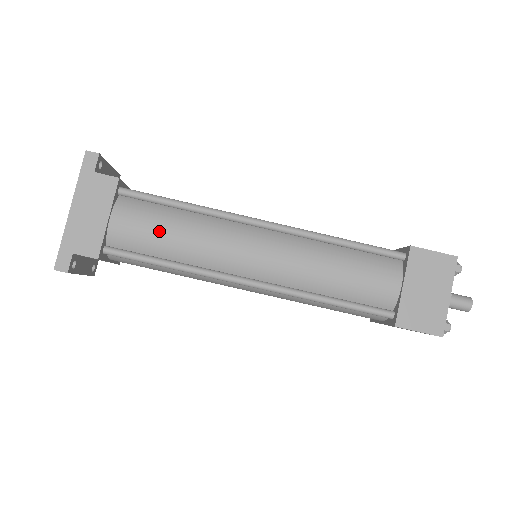
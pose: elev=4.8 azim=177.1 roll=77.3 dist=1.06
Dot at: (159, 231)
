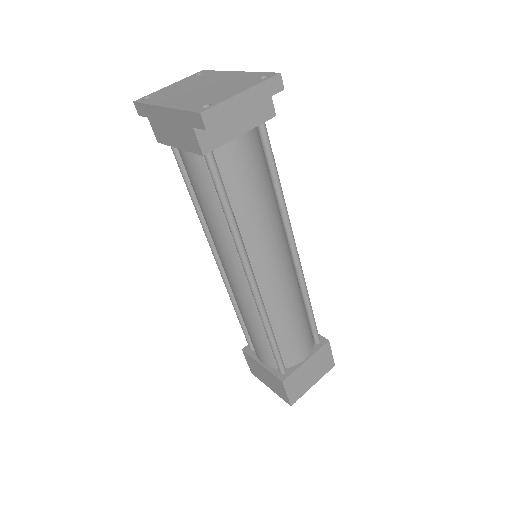
Dot at: (199, 195)
